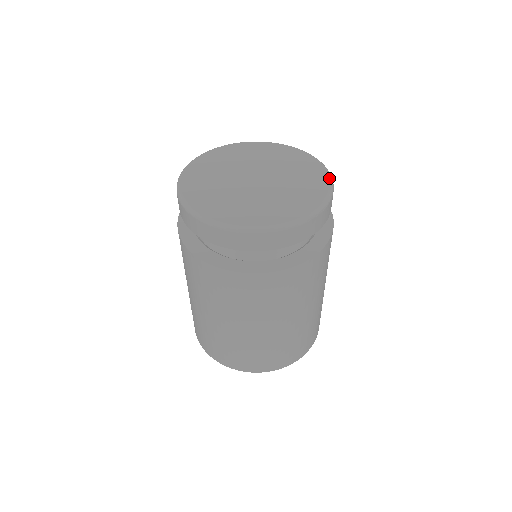
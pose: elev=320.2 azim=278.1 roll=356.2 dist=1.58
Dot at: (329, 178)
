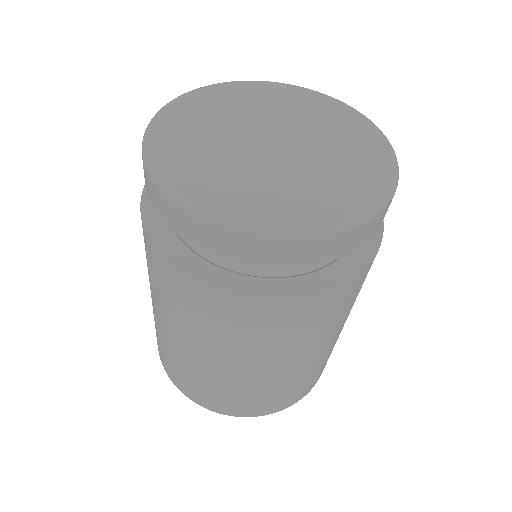
Dot at: (359, 112)
